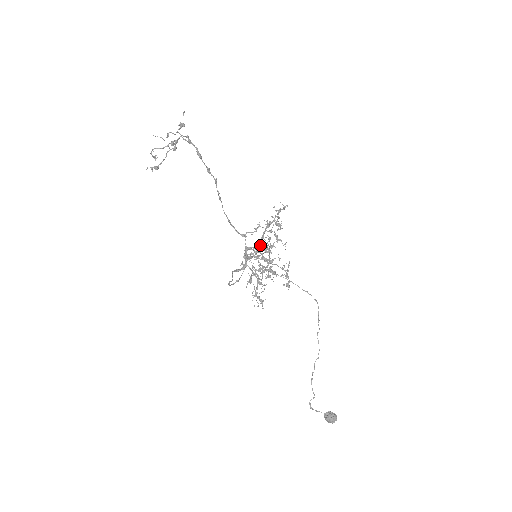
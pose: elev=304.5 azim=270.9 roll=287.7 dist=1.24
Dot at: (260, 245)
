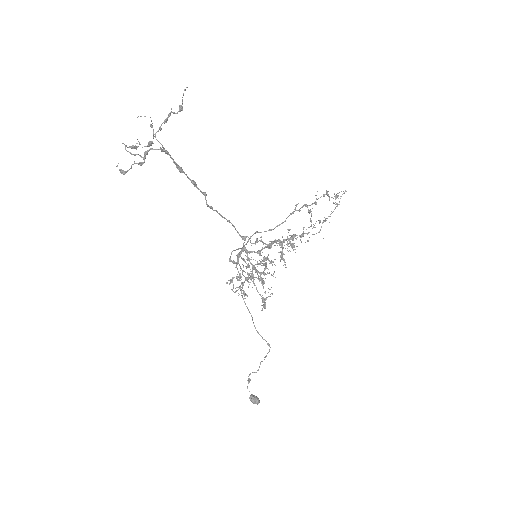
Dot at: (259, 254)
